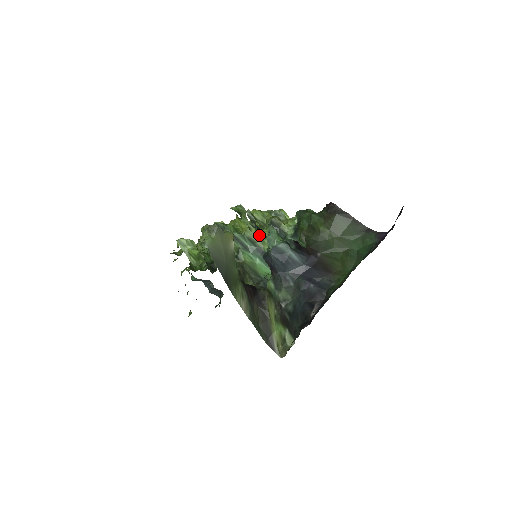
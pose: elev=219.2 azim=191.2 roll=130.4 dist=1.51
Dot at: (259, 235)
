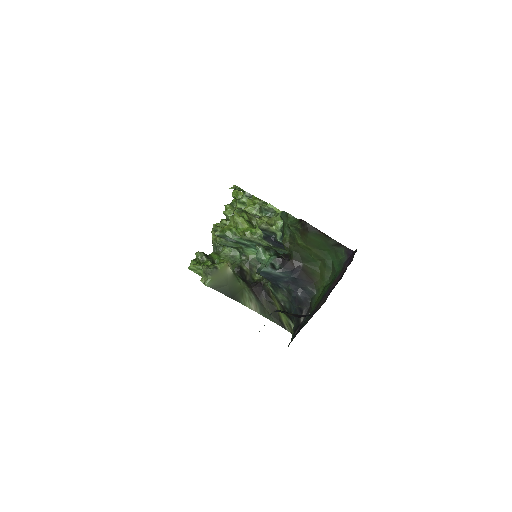
Dot at: (255, 235)
